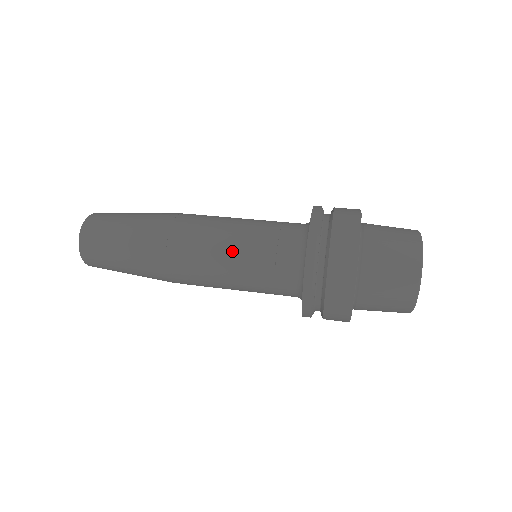
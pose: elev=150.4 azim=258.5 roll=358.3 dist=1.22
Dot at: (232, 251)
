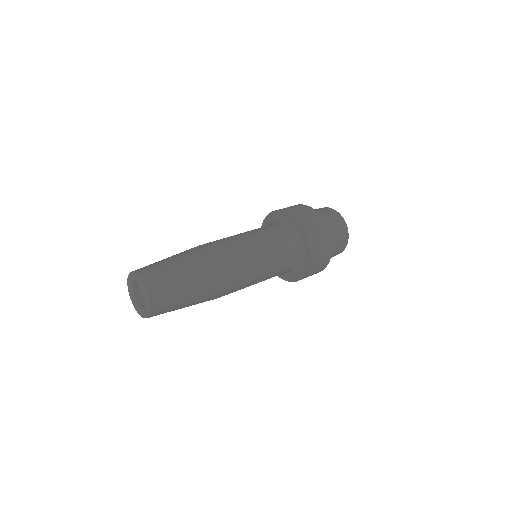
Dot at: (263, 262)
